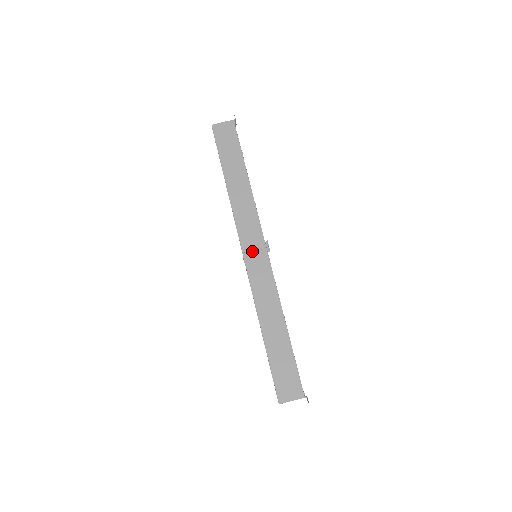
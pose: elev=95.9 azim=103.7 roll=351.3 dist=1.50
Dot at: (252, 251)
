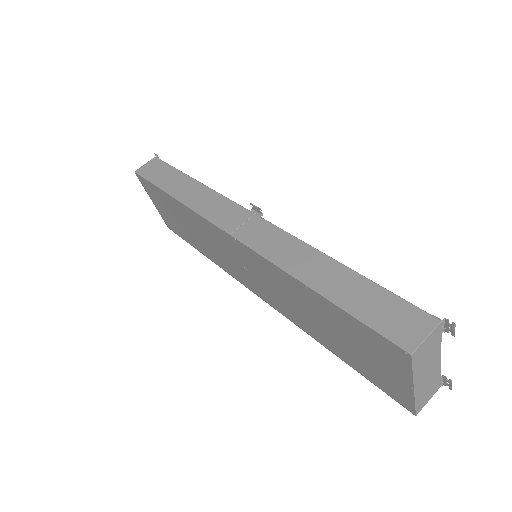
Dot at: (240, 226)
